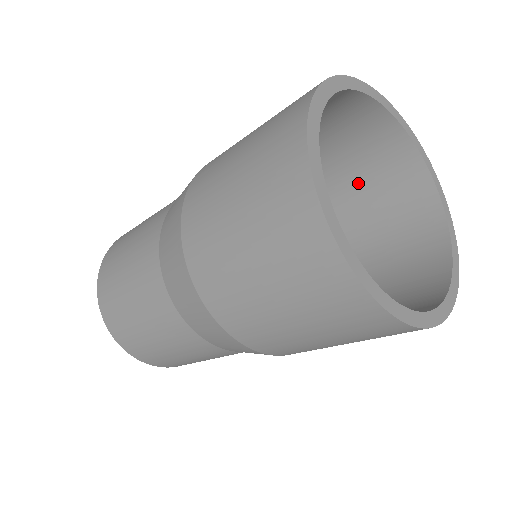
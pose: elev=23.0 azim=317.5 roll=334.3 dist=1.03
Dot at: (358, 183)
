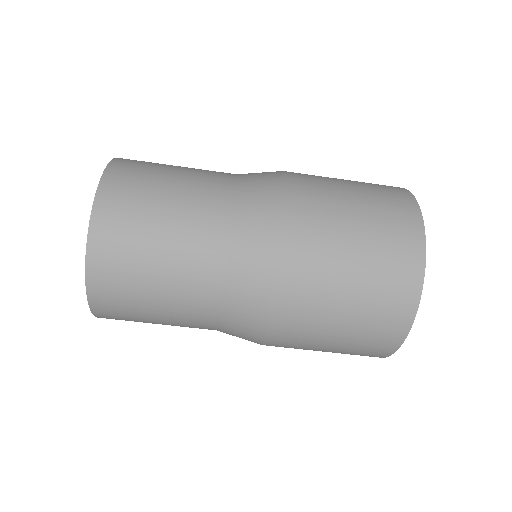
Dot at: occluded
